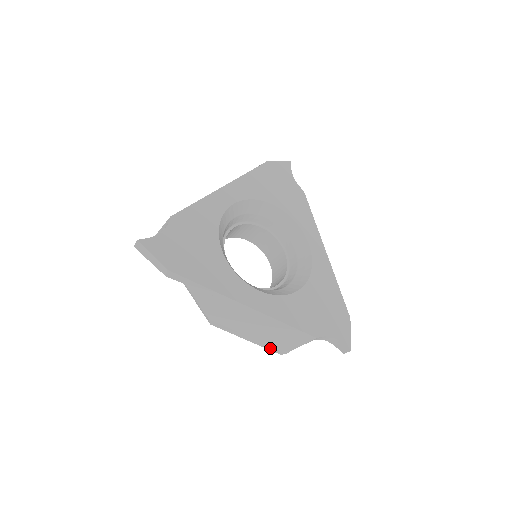
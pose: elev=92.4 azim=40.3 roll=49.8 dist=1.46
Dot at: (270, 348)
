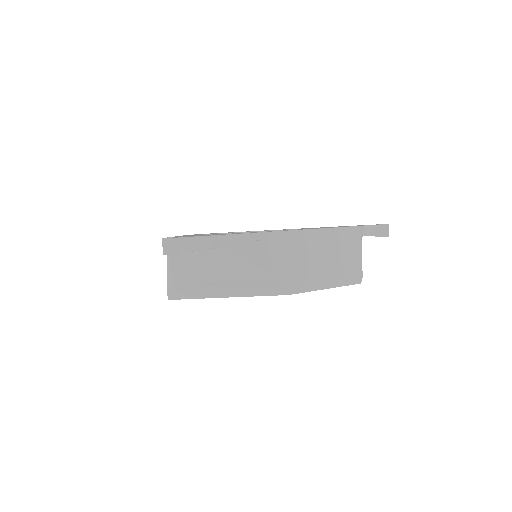
Dot at: (348, 281)
